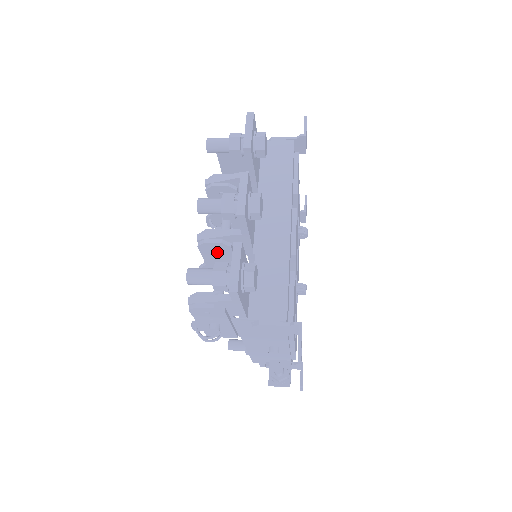
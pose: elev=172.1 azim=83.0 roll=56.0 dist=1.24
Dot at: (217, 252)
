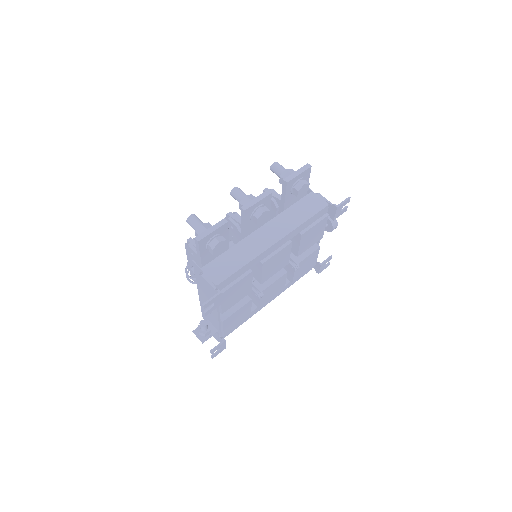
Dot at: (233, 231)
